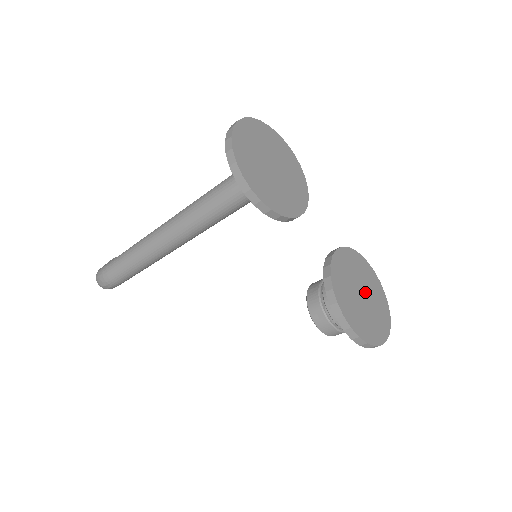
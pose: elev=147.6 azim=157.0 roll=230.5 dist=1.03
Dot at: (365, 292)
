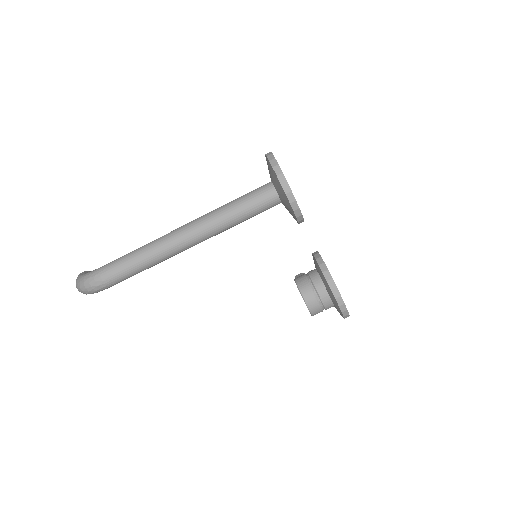
Dot at: occluded
